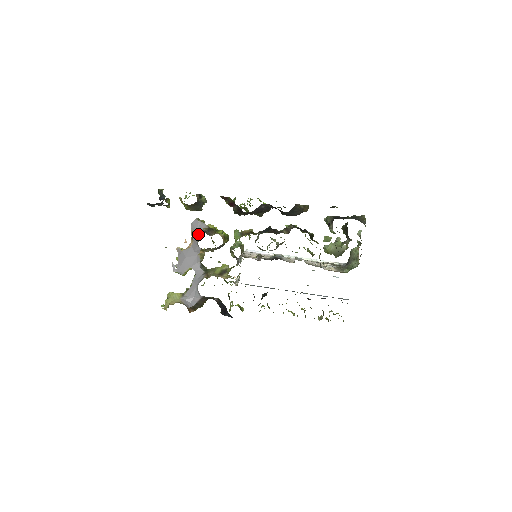
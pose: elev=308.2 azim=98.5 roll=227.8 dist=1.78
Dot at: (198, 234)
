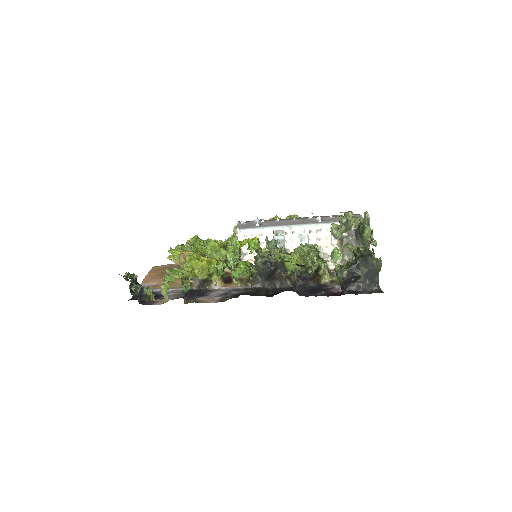
Dot at: occluded
